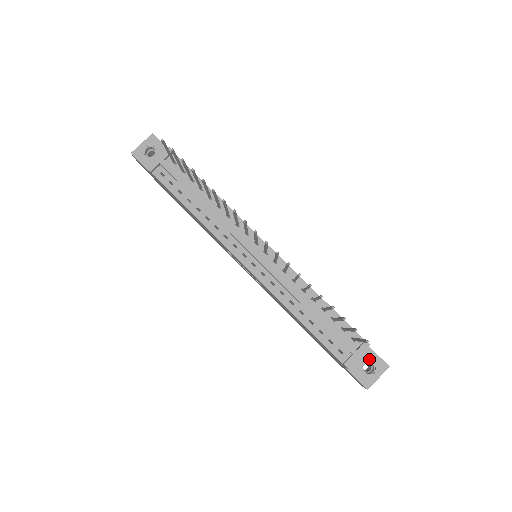
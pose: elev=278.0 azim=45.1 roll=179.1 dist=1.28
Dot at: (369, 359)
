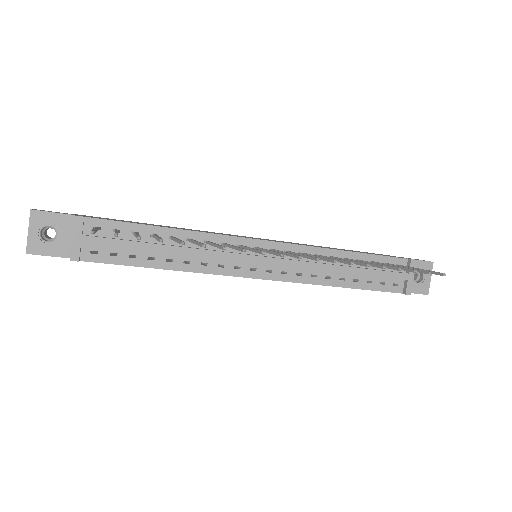
Dot at: occluded
